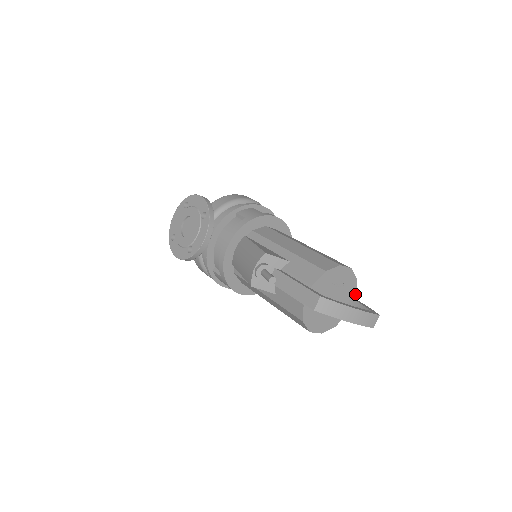
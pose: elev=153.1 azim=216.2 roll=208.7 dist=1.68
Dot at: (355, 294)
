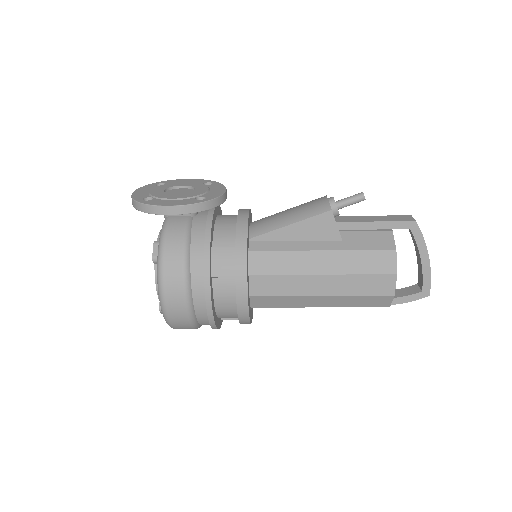
Dot at: occluded
